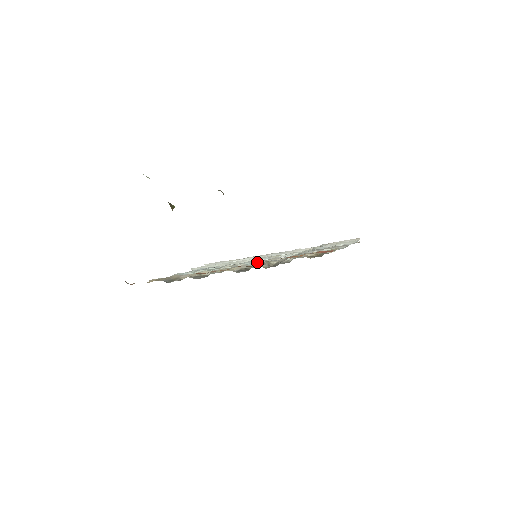
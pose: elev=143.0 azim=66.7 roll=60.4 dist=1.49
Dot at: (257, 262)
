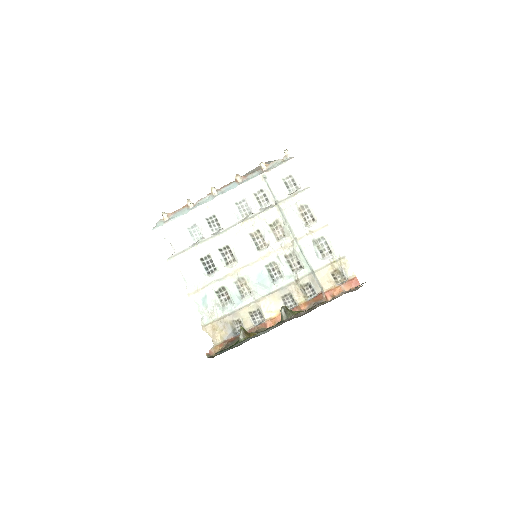
Dot at: (261, 261)
